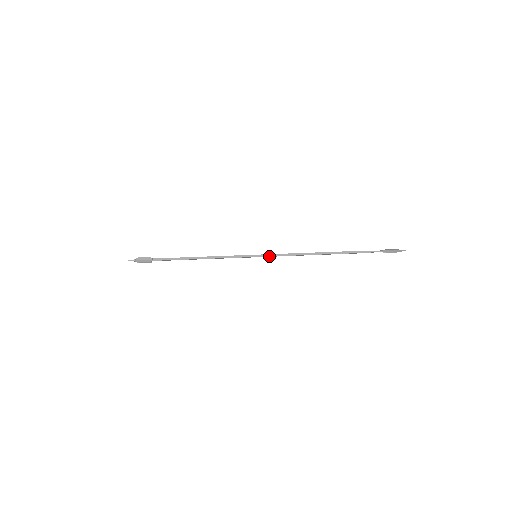
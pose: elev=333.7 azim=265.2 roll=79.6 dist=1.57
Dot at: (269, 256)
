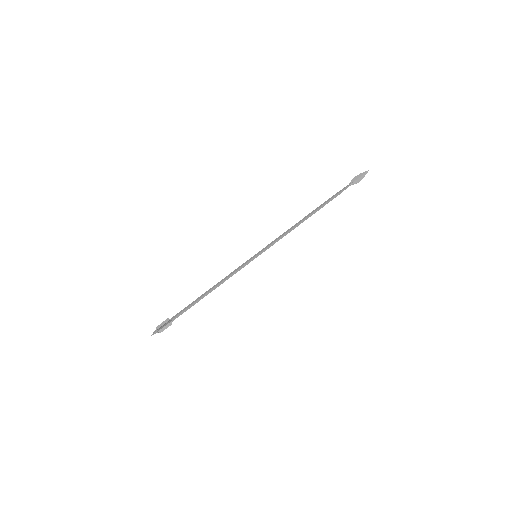
Dot at: occluded
